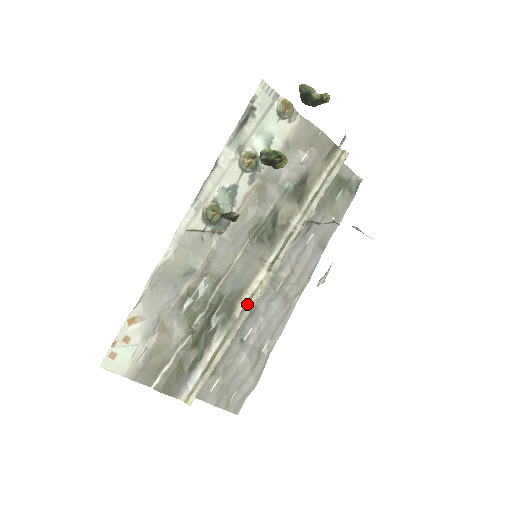
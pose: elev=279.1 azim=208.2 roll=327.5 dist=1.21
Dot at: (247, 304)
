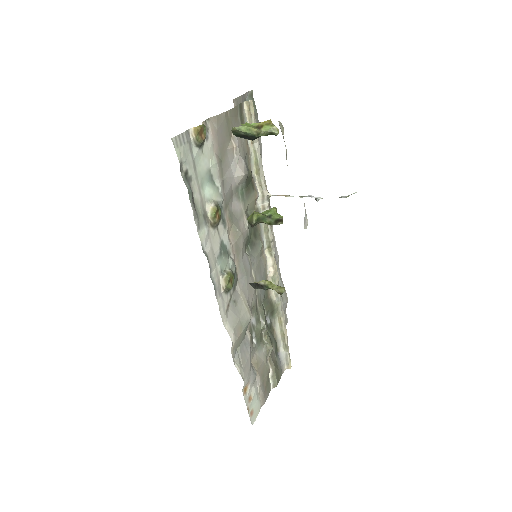
Dot at: occluded
